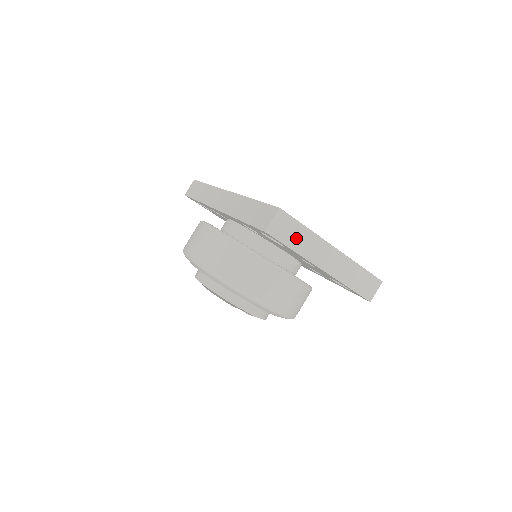
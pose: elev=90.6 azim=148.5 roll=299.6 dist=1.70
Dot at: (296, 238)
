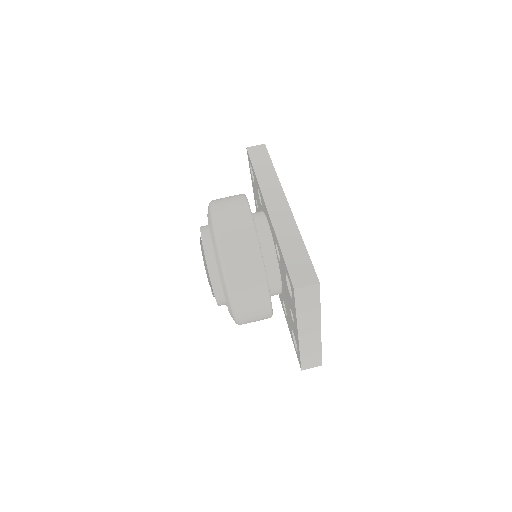
Dot at: (307, 306)
